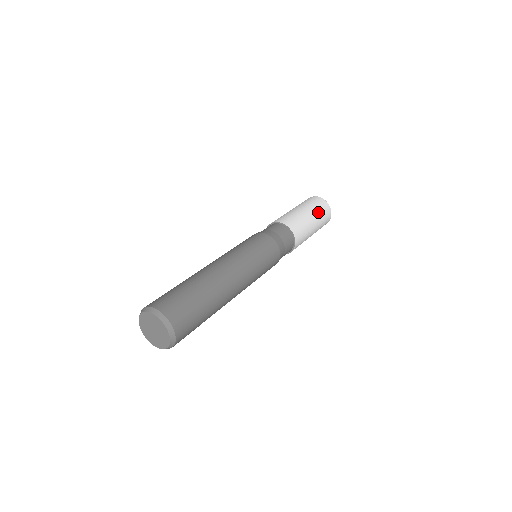
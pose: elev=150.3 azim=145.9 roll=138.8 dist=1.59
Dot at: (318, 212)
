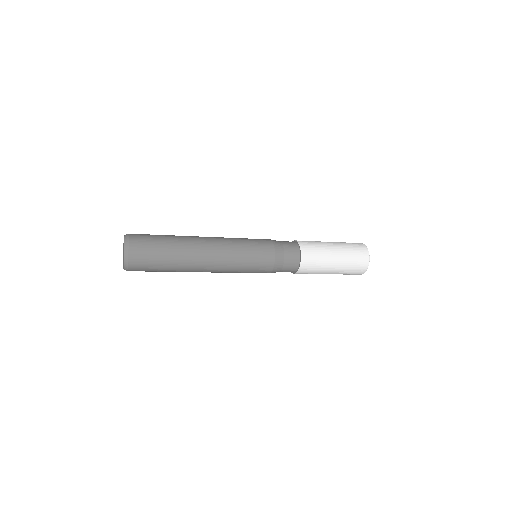
Dot at: (348, 250)
